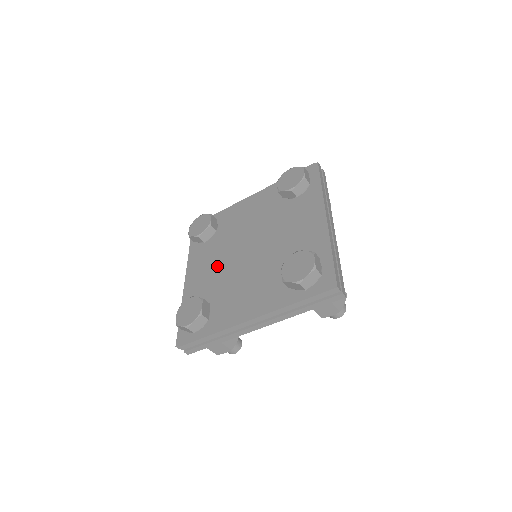
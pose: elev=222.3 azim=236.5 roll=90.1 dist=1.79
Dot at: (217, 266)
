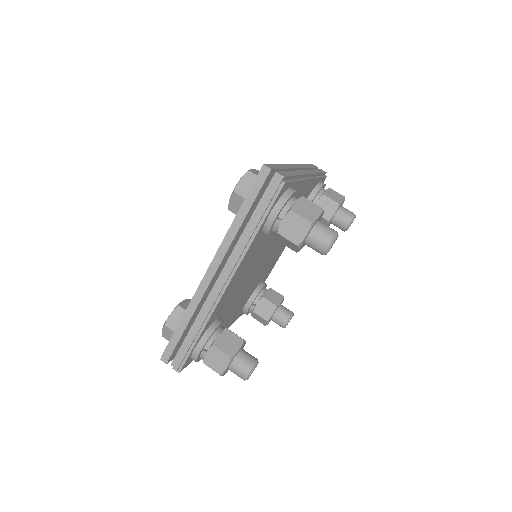
Dot at: occluded
